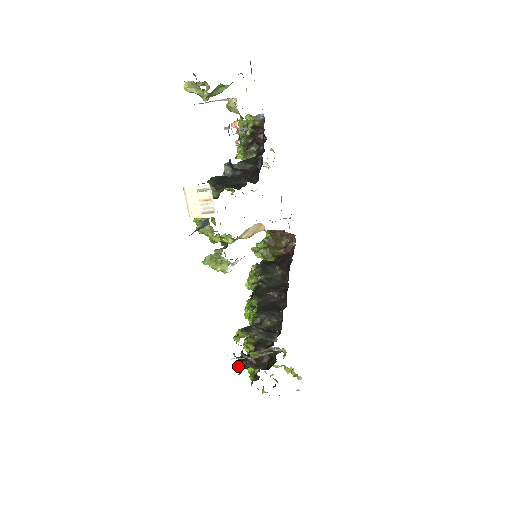
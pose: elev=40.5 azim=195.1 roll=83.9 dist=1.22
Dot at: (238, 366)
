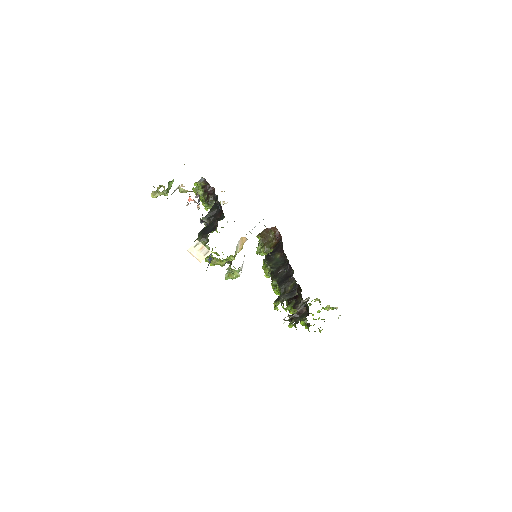
Dot at: (291, 325)
